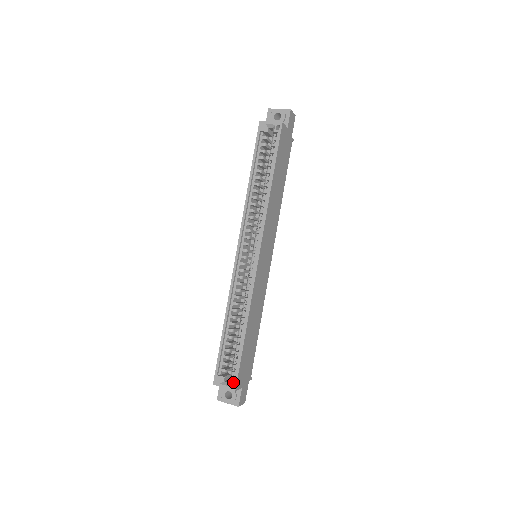
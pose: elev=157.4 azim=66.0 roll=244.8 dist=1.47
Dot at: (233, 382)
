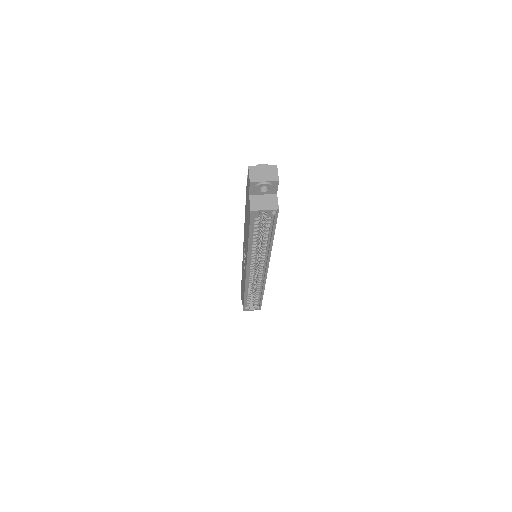
Dot at: (258, 308)
